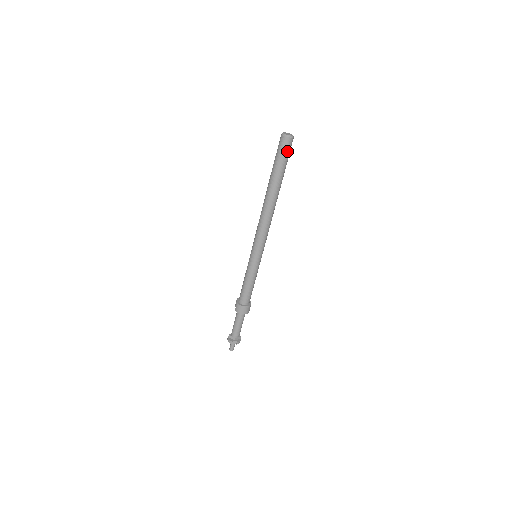
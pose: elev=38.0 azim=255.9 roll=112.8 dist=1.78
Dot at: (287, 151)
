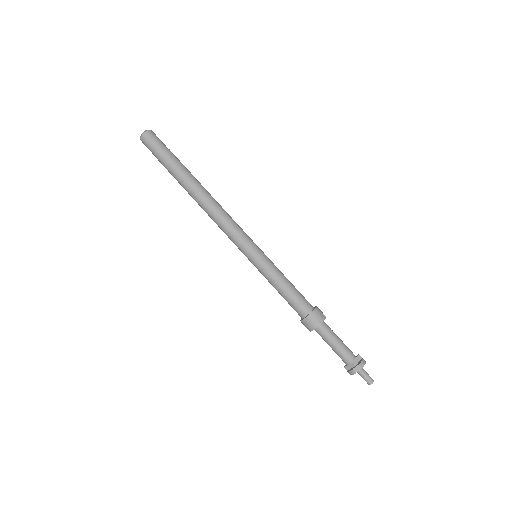
Dot at: (156, 144)
